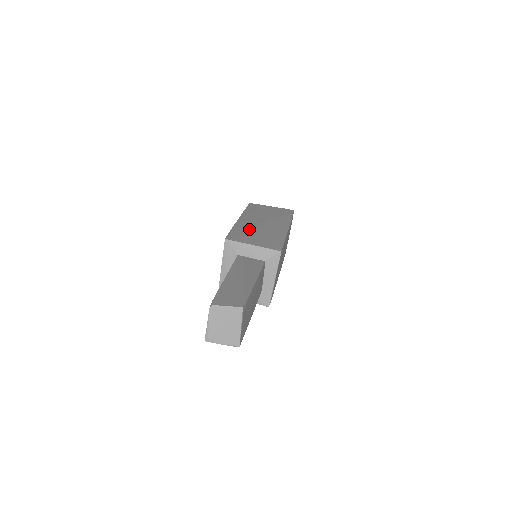
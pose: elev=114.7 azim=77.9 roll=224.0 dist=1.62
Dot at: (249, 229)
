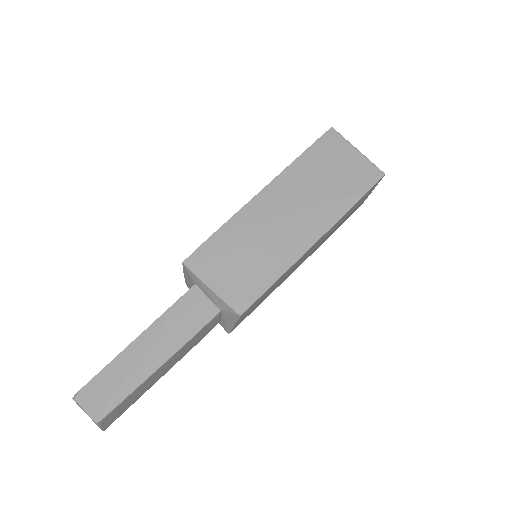
Dot at: (244, 236)
